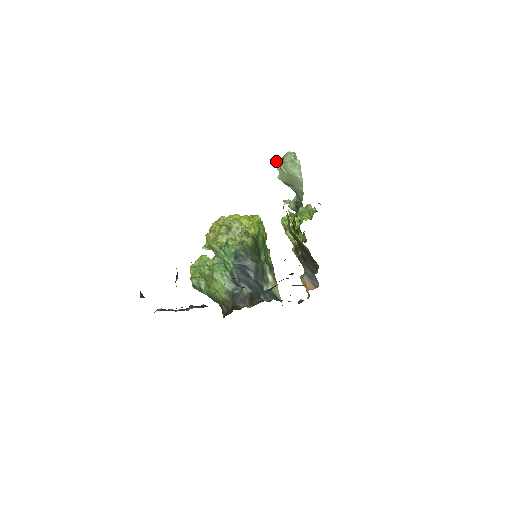
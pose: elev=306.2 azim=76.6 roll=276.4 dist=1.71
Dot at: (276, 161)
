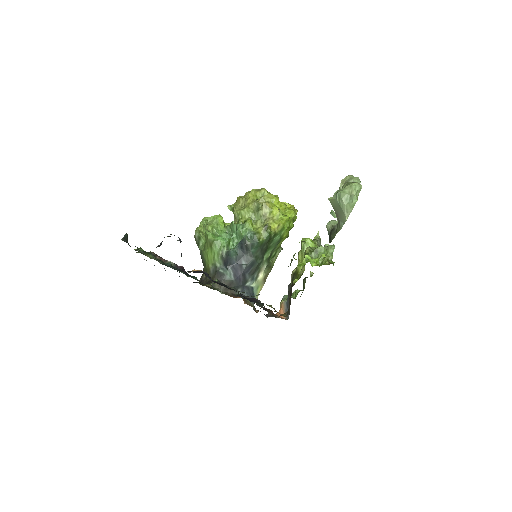
Dot at: (346, 176)
